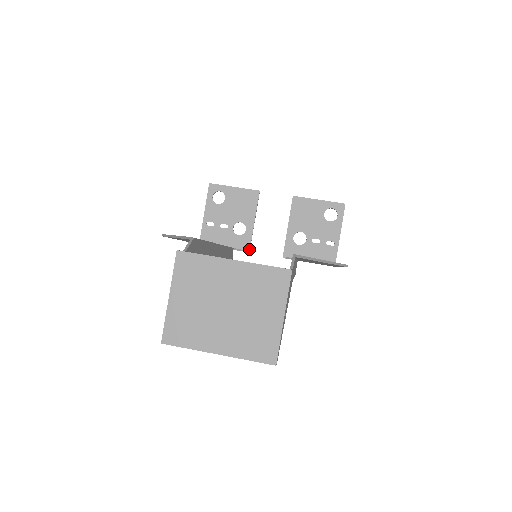
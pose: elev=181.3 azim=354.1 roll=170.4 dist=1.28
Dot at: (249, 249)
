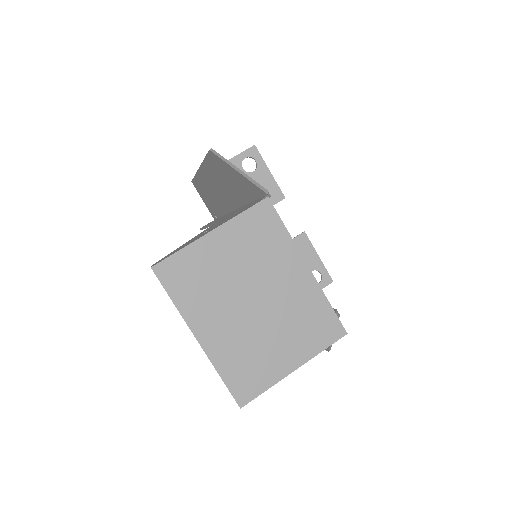
Dot at: occluded
